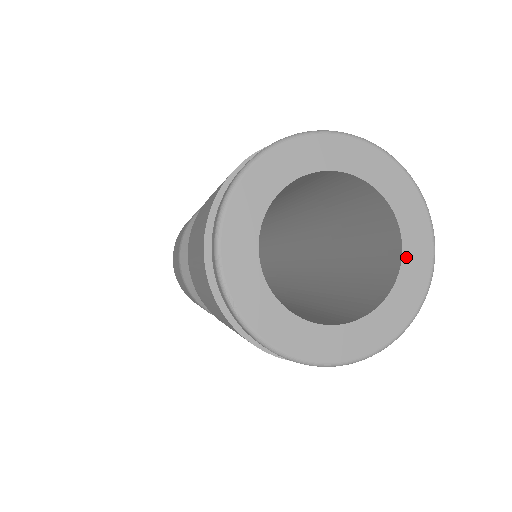
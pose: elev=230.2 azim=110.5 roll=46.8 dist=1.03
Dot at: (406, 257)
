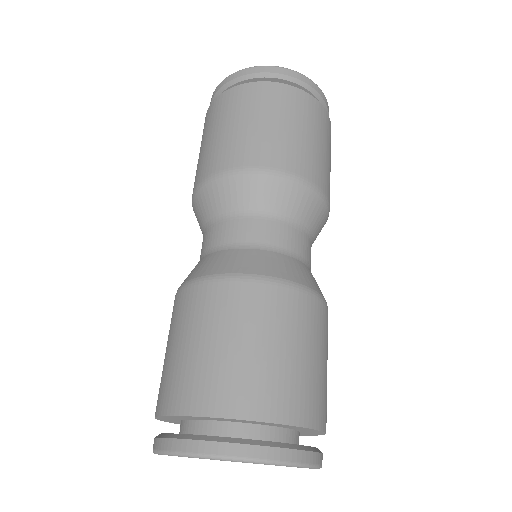
Dot at: occluded
